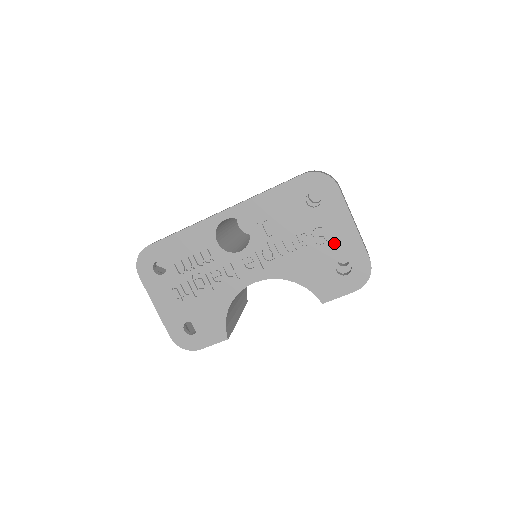
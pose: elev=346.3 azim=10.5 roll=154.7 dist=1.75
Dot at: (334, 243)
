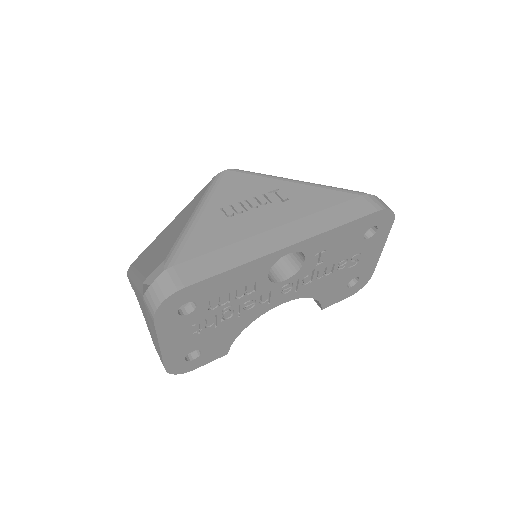
Dot at: (360, 265)
